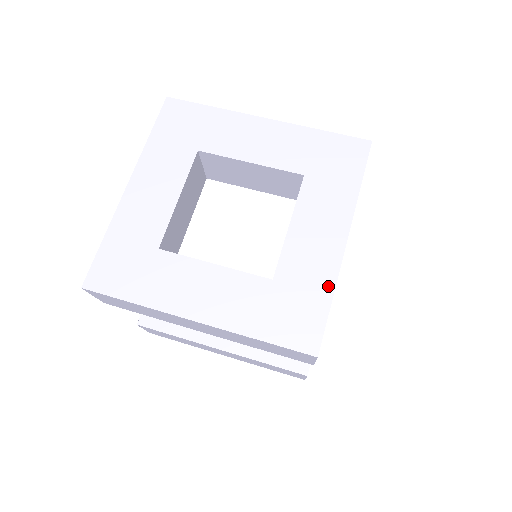
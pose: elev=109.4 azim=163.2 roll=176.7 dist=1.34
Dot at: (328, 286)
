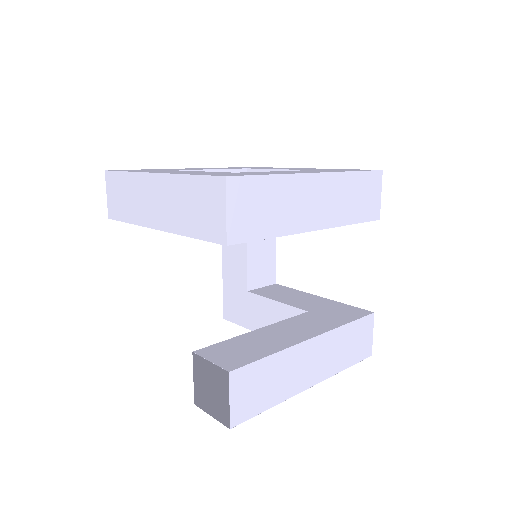
Dot at: occluded
